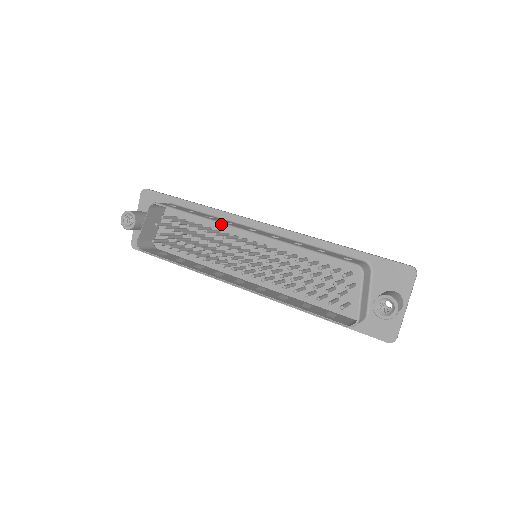
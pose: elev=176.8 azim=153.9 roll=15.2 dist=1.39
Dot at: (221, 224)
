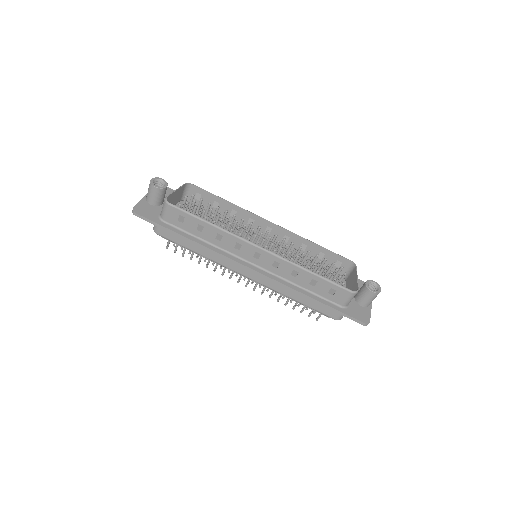
Dot at: (253, 213)
